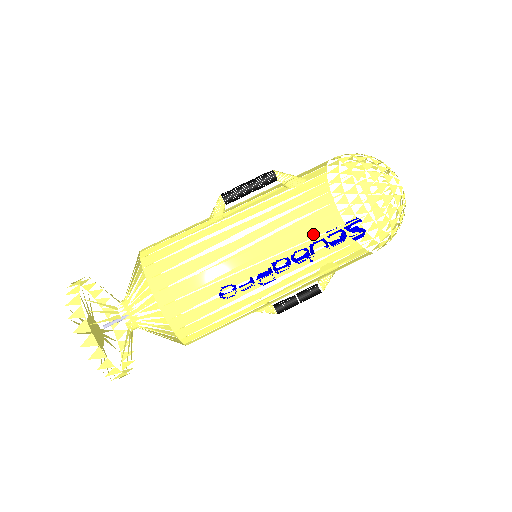
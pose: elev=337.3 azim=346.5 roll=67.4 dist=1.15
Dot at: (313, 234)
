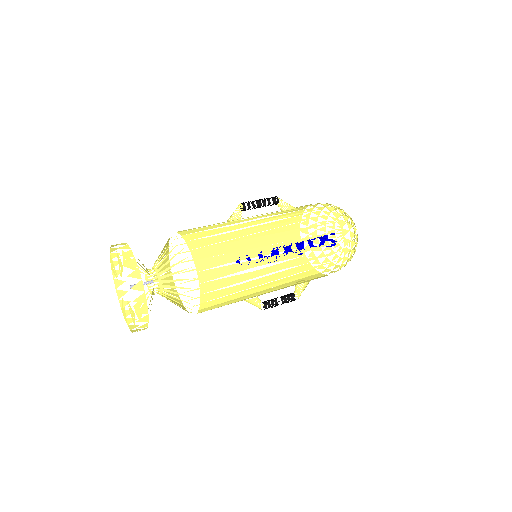
Dot at: occluded
